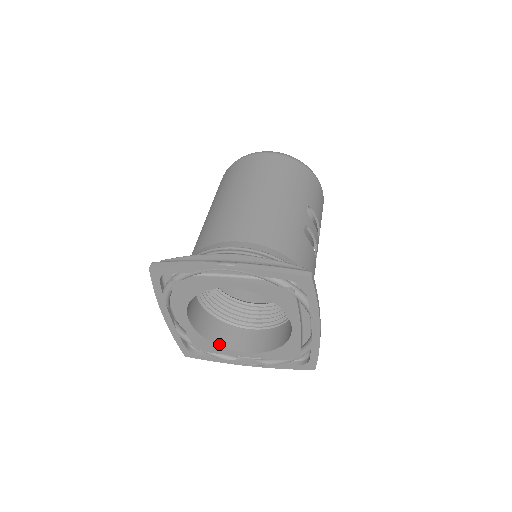
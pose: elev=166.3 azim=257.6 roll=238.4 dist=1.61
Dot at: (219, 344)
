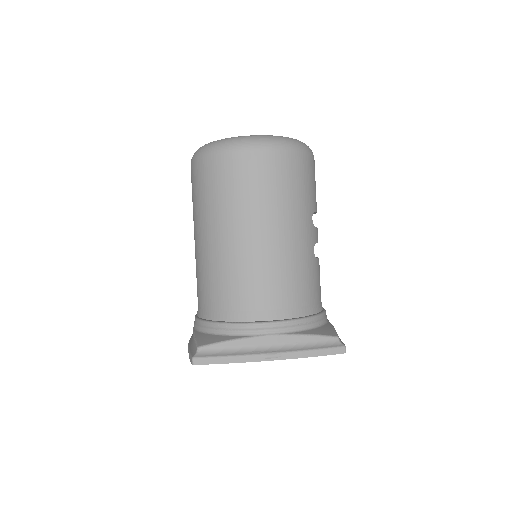
Dot at: occluded
